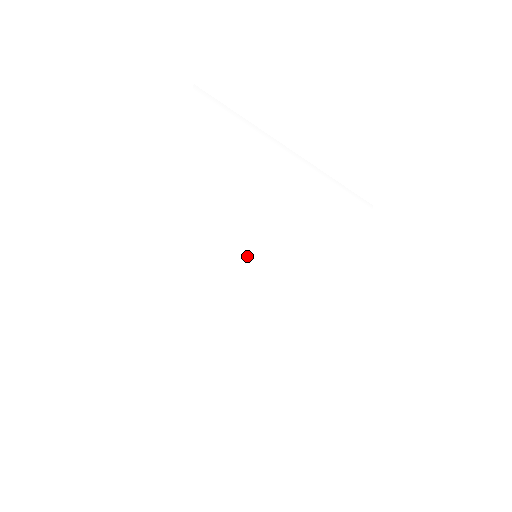
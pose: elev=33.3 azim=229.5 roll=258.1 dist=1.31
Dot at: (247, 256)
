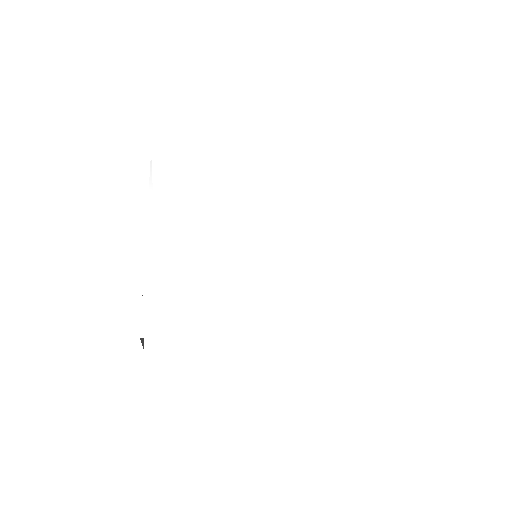
Dot at: (226, 266)
